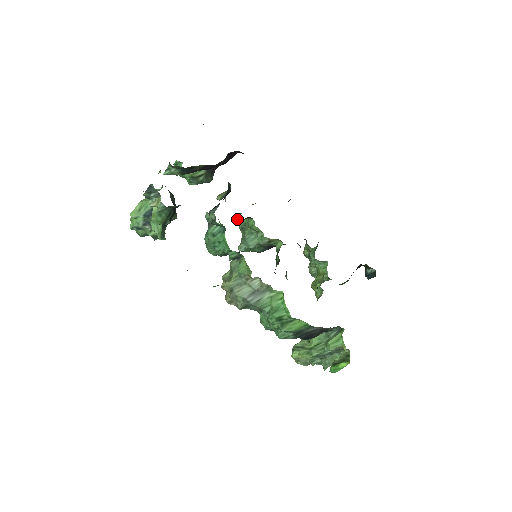
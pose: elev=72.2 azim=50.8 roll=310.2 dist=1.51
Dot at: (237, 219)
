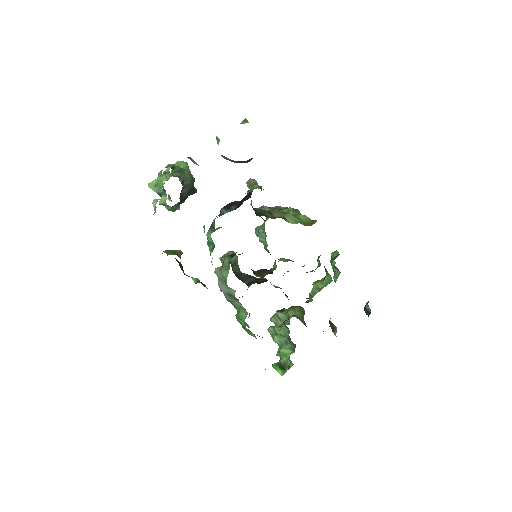
Dot at: occluded
